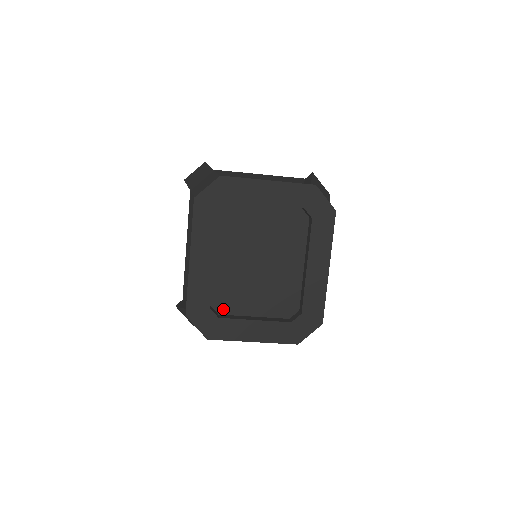
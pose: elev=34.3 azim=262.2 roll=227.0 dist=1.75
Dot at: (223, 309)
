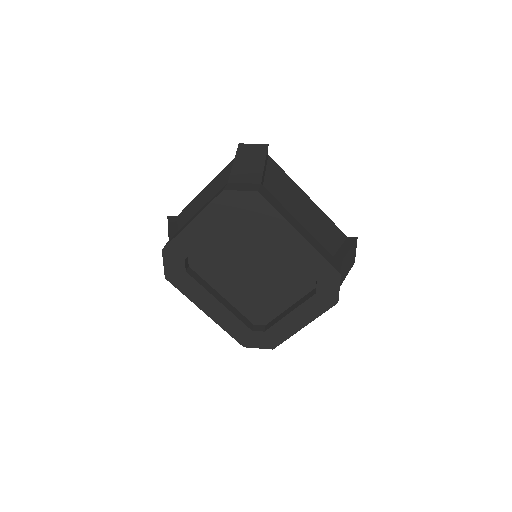
Dot at: (264, 320)
